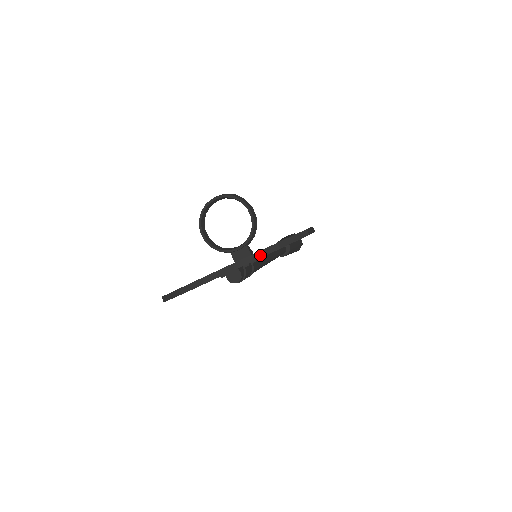
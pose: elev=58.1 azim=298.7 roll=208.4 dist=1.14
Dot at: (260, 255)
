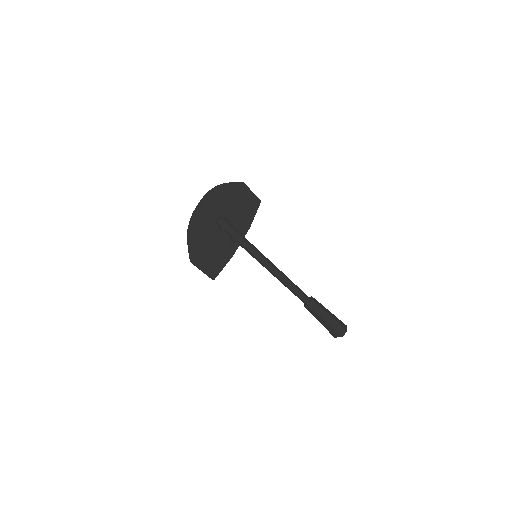
Dot at: (215, 187)
